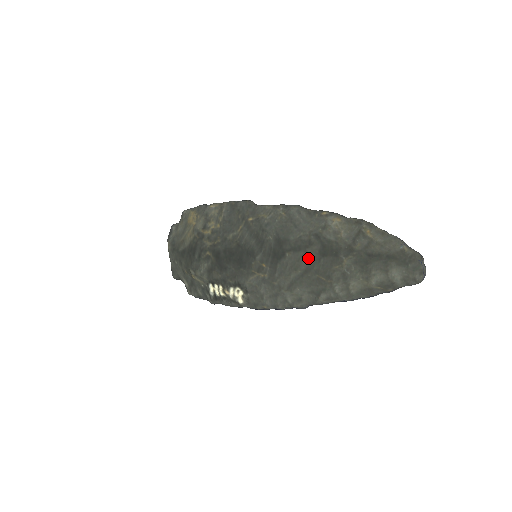
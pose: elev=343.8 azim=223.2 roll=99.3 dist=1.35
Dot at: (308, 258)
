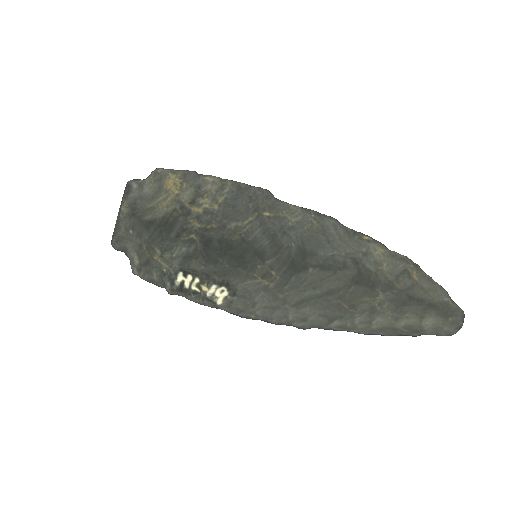
Dot at: (336, 281)
